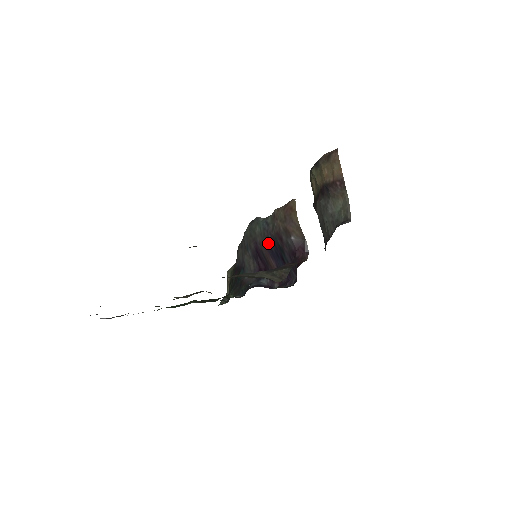
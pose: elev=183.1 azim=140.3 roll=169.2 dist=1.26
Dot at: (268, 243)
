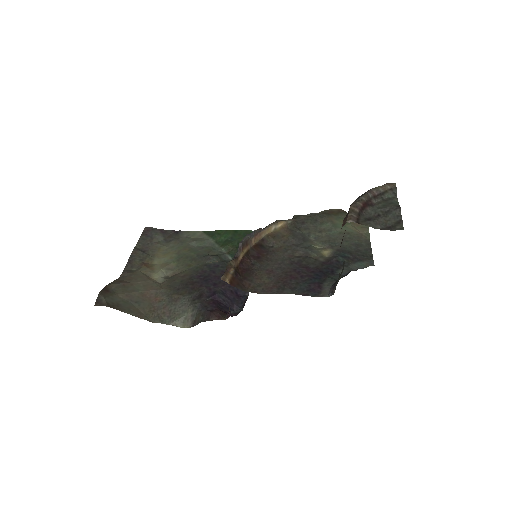
Dot at: occluded
